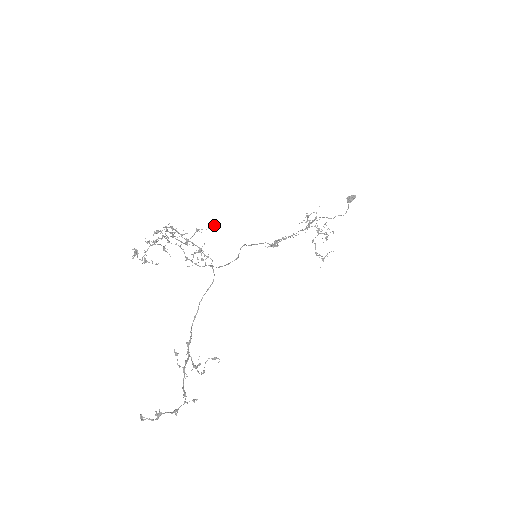
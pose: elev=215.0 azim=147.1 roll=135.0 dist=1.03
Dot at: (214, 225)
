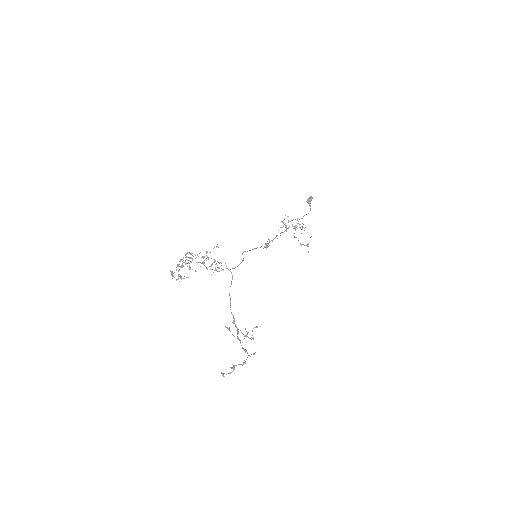
Dot at: (217, 244)
